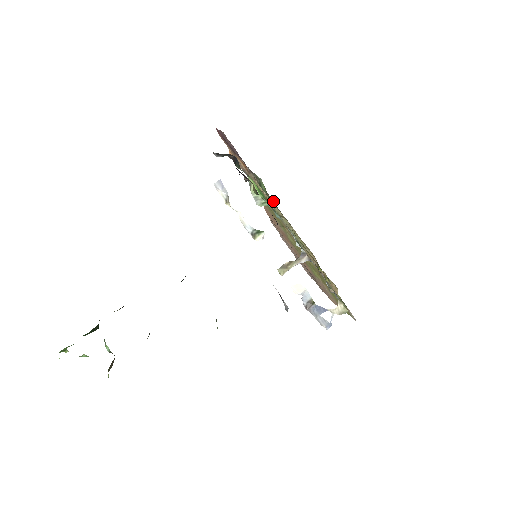
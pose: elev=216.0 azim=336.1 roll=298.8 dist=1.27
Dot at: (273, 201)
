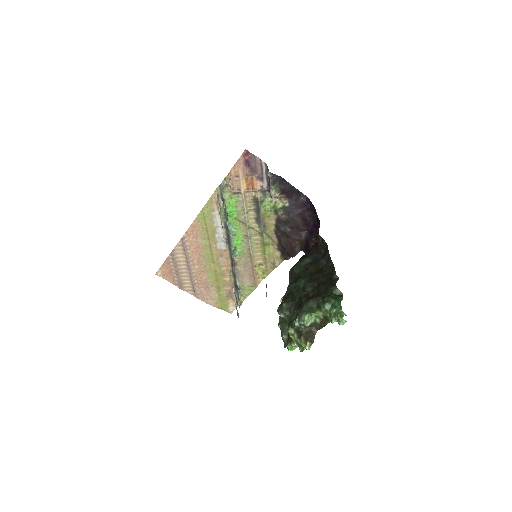
Dot at: (256, 215)
